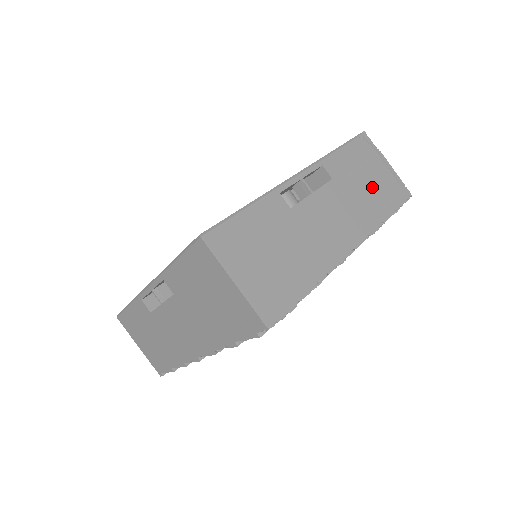
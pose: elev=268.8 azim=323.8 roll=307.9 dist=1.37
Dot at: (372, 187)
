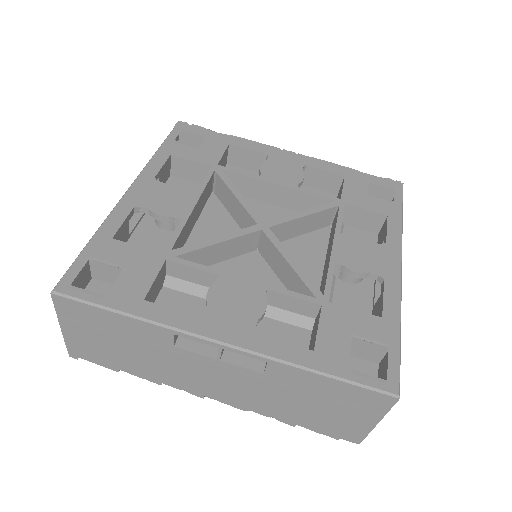
Dot at: occluded
